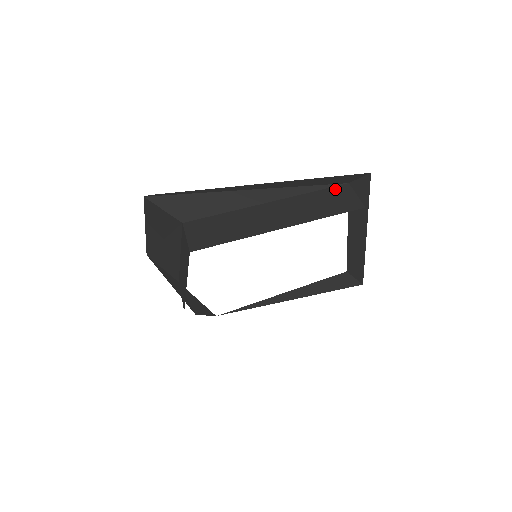
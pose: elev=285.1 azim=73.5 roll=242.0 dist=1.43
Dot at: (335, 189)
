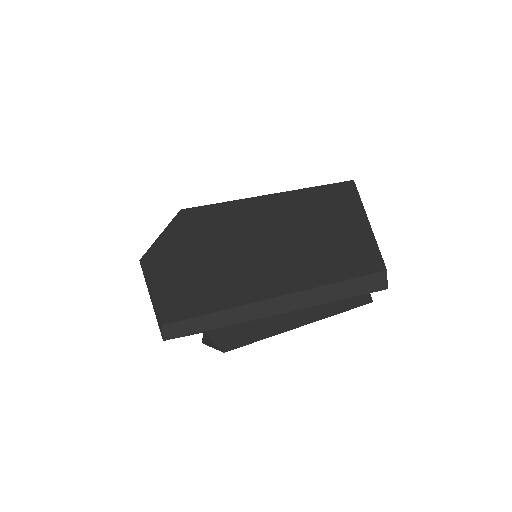
Dot at: occluded
